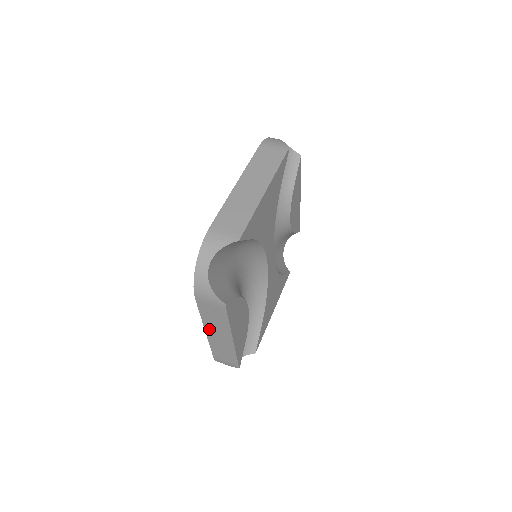
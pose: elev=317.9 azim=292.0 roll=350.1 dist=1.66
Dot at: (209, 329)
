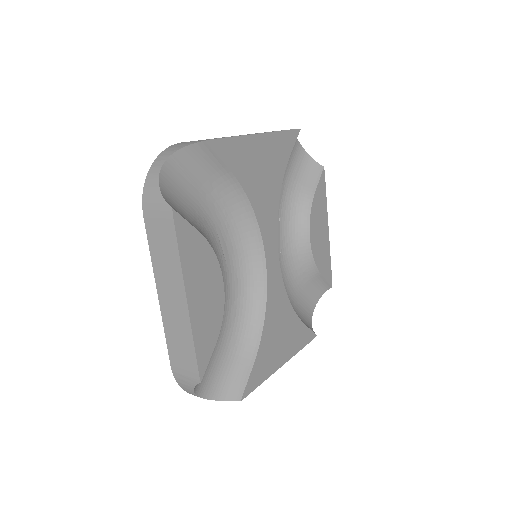
Dot at: (161, 287)
